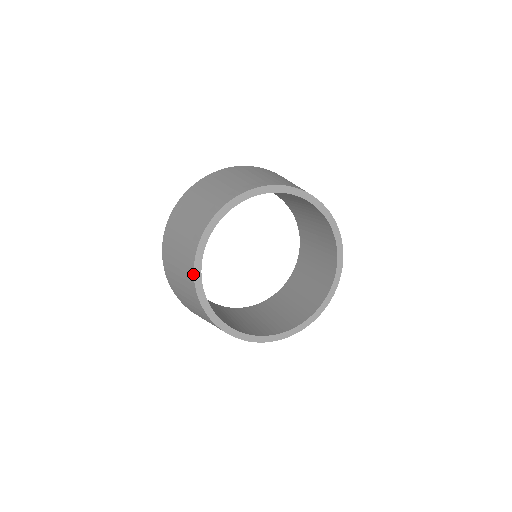
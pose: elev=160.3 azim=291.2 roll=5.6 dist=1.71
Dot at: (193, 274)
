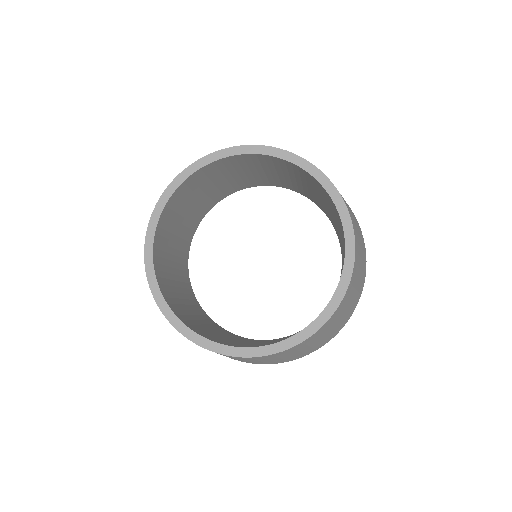
Dot at: (144, 251)
